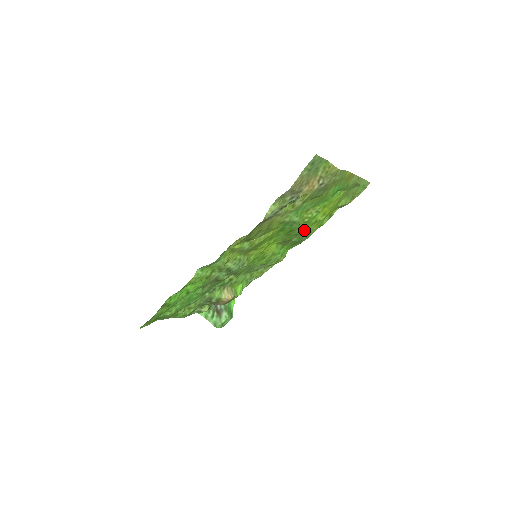
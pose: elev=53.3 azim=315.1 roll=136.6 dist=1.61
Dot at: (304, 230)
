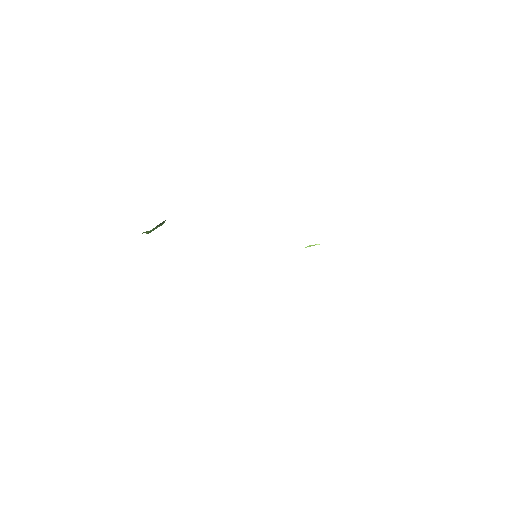
Dot at: occluded
